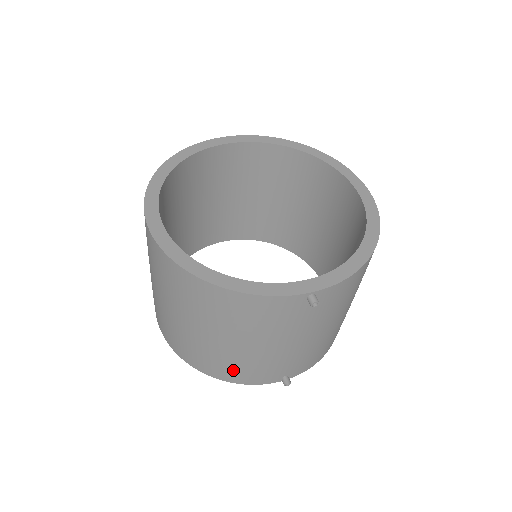
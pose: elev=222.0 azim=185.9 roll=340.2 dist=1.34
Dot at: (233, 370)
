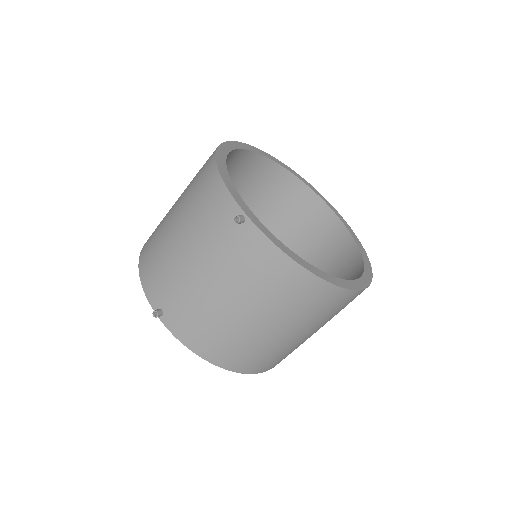
Dot at: (152, 259)
